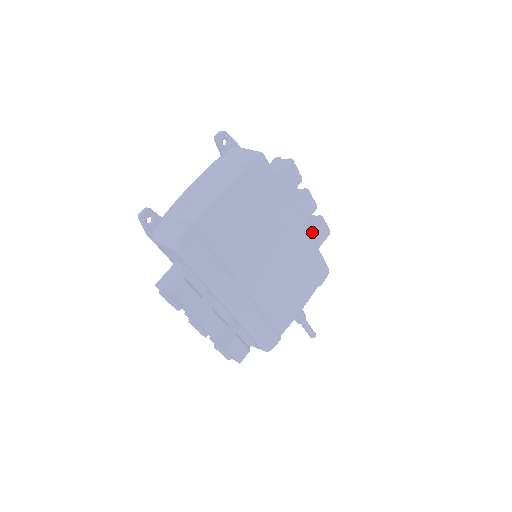
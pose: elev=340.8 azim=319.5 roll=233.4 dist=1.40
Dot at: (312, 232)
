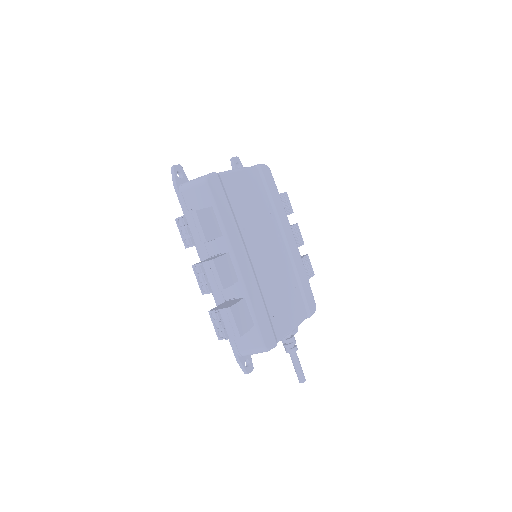
Dot at: occluded
